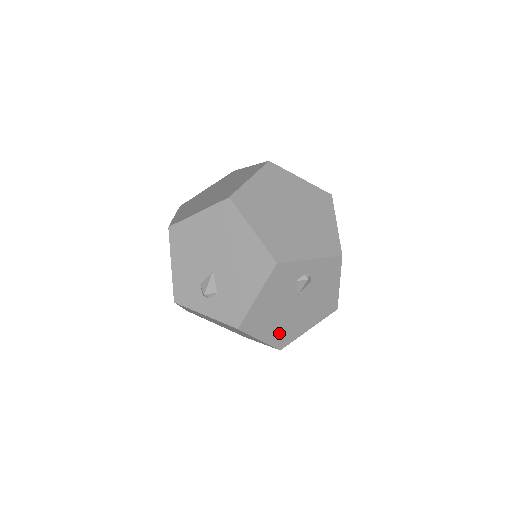
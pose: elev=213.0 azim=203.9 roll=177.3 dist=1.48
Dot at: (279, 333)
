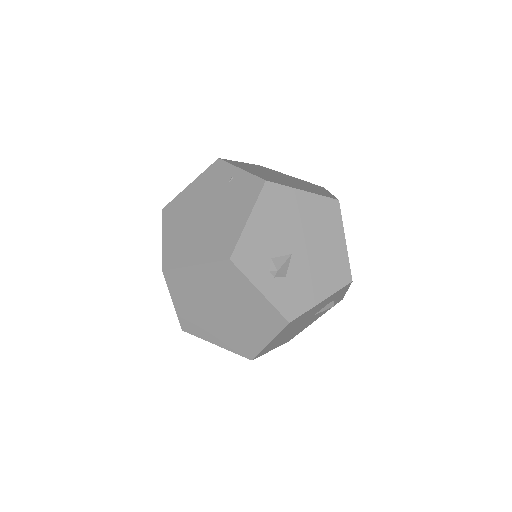
Dot at: (274, 343)
